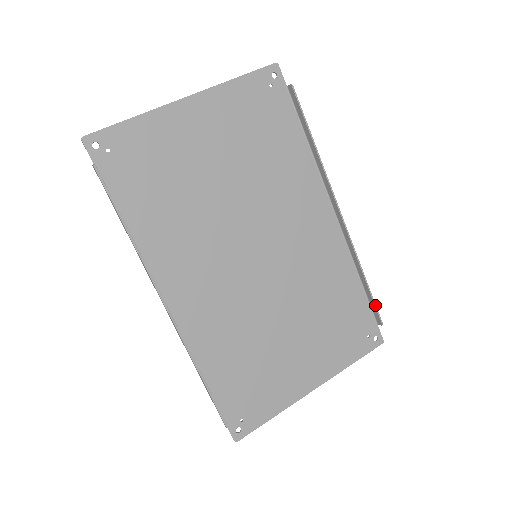
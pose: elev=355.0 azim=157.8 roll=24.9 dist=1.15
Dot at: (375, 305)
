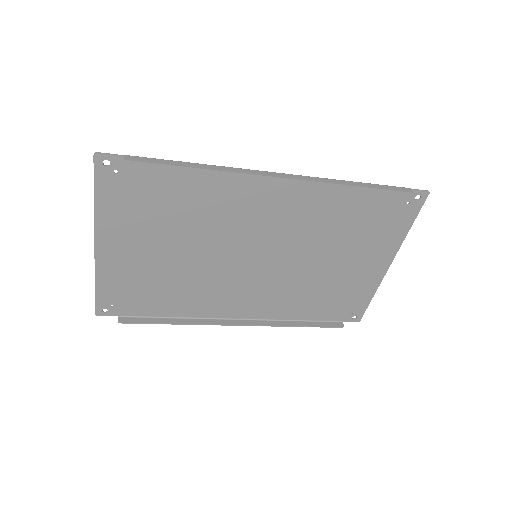
Dot at: occluded
